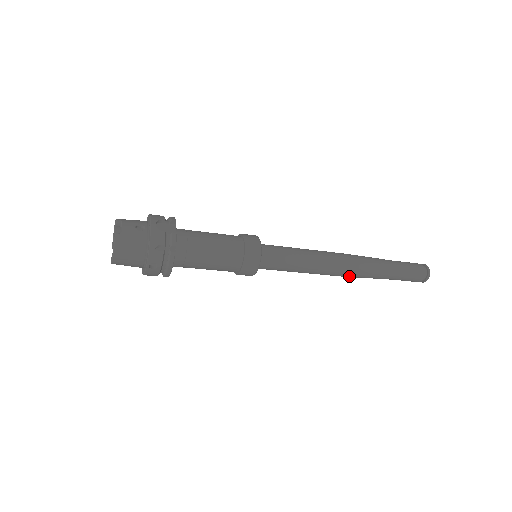
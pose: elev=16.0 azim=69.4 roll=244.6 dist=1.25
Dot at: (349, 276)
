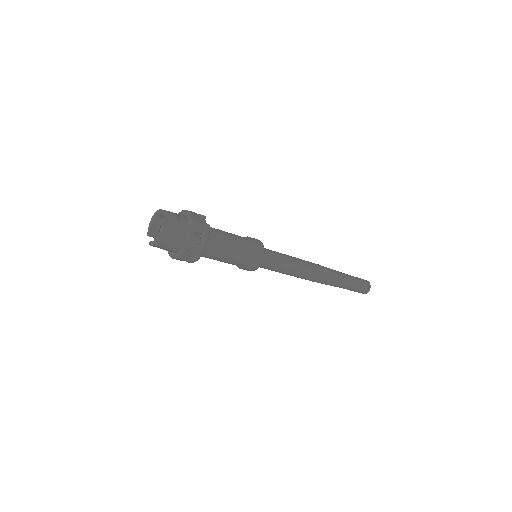
Dot at: (318, 281)
